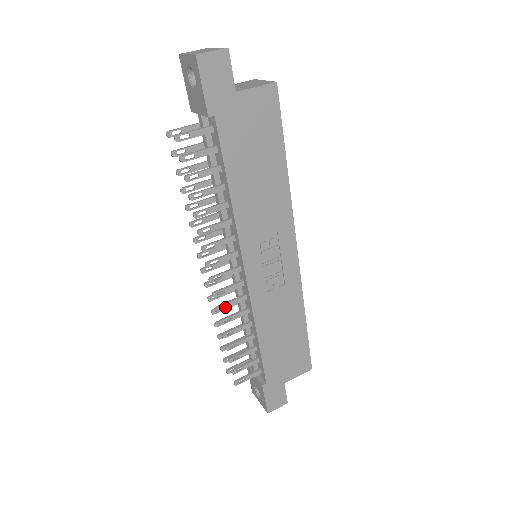
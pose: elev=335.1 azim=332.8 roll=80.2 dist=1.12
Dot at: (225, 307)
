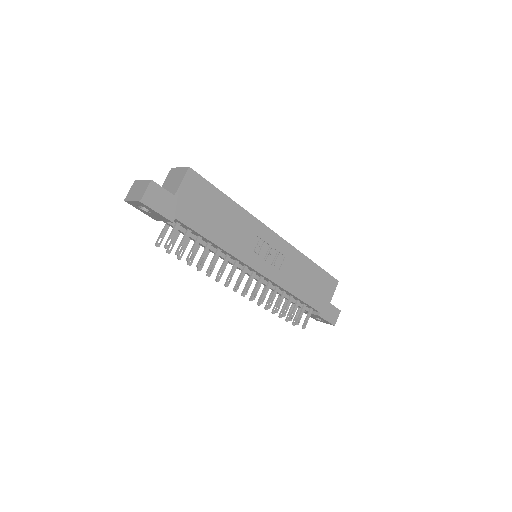
Dot at: (264, 298)
